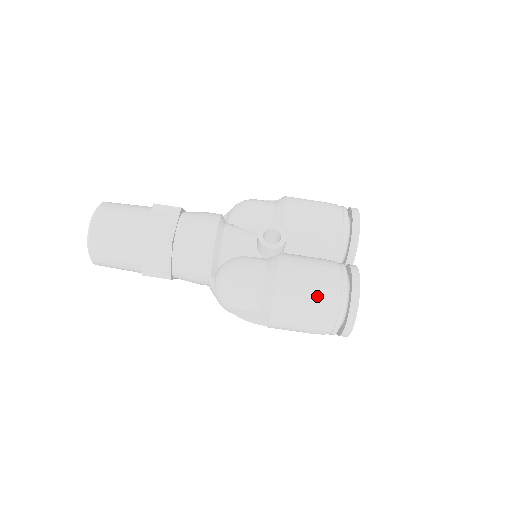
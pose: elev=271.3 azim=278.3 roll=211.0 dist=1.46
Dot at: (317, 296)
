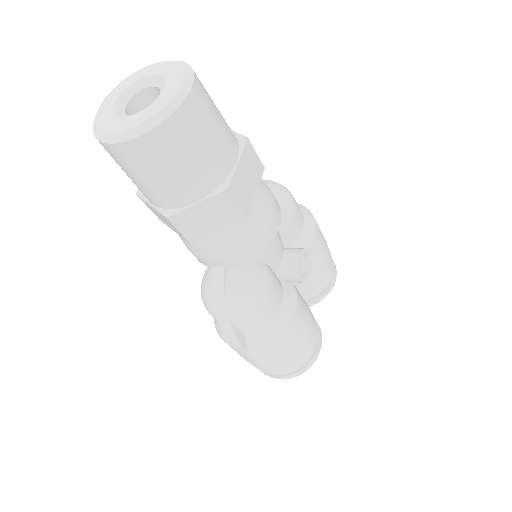
Dot at: (301, 349)
